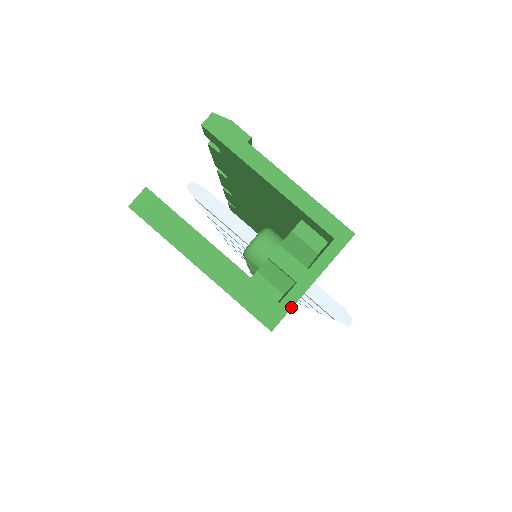
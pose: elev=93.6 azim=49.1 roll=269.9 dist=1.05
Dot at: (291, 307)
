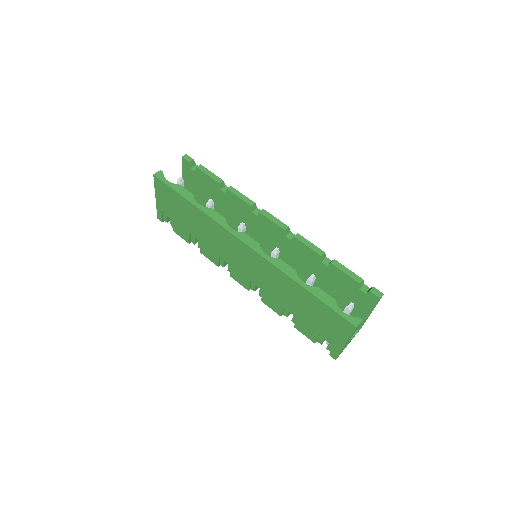
Dot at: occluded
